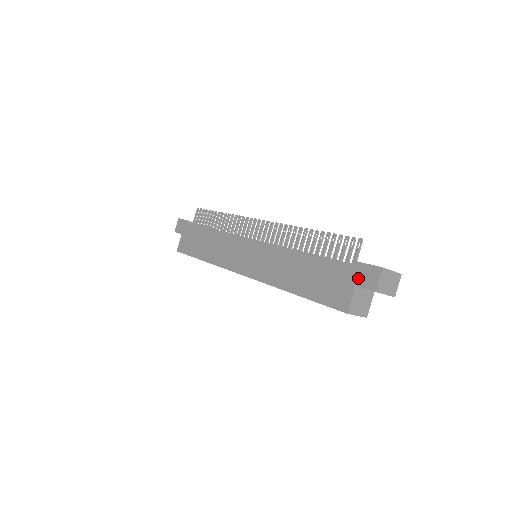
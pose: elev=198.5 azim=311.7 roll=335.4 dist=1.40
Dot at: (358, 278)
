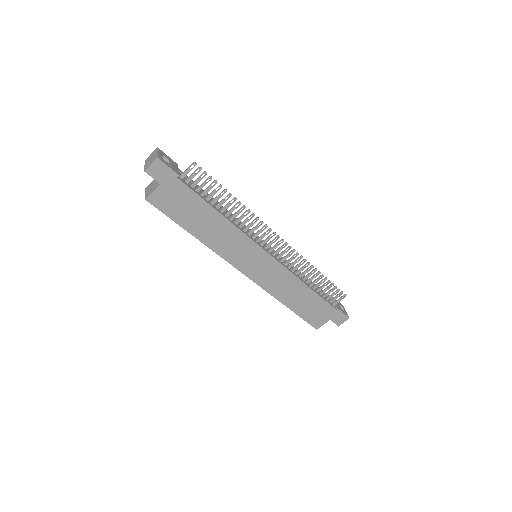
Dot at: (334, 317)
